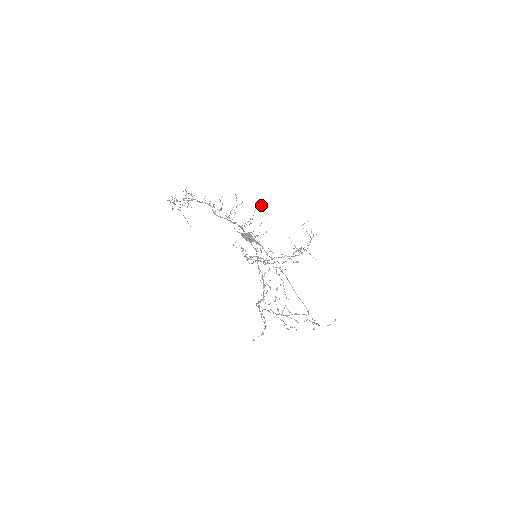
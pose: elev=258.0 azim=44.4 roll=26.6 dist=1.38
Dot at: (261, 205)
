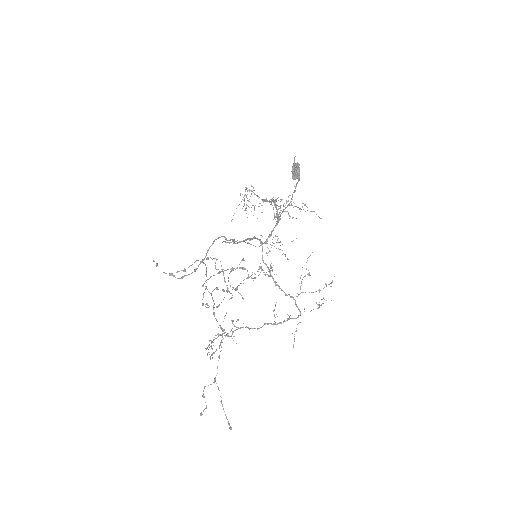
Dot at: (318, 216)
